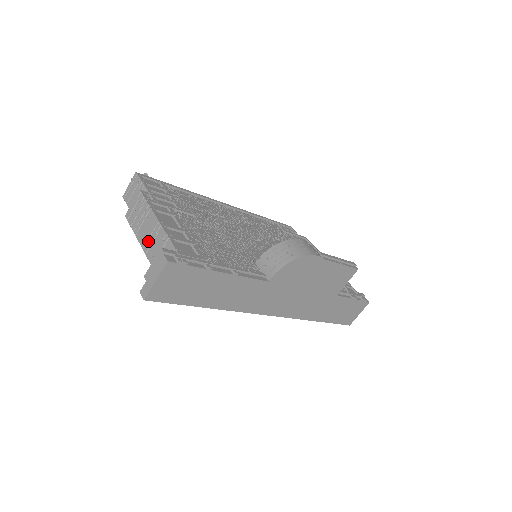
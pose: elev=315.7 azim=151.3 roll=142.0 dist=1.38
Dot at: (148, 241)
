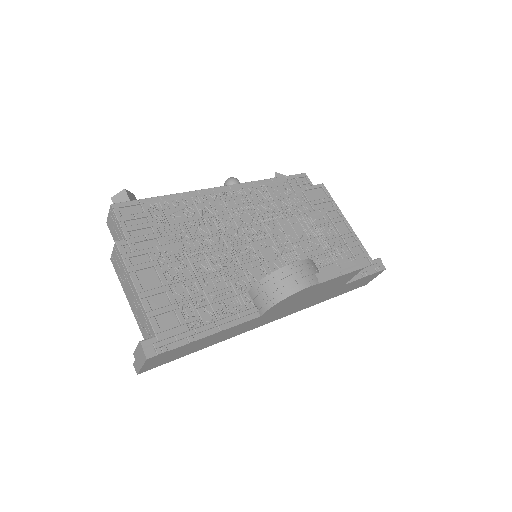
Dot at: (133, 305)
